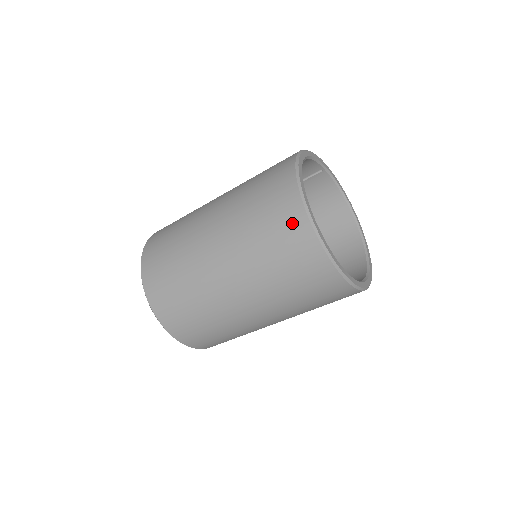
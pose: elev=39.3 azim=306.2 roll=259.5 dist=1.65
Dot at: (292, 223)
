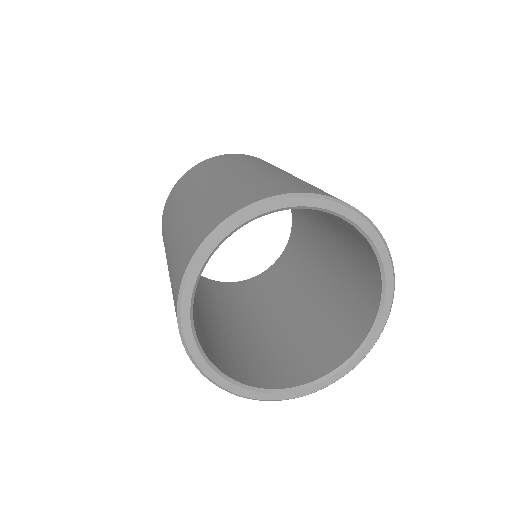
Dot at: occluded
